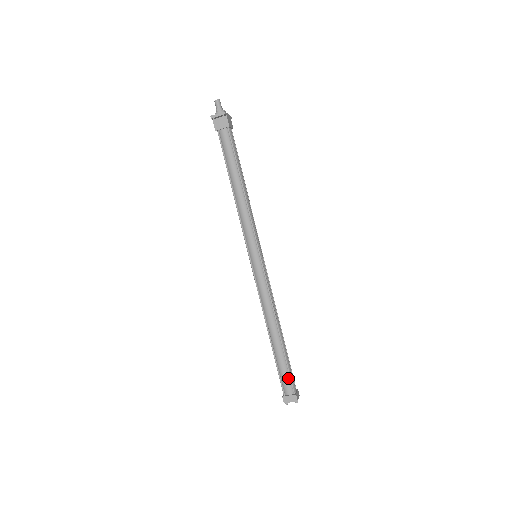
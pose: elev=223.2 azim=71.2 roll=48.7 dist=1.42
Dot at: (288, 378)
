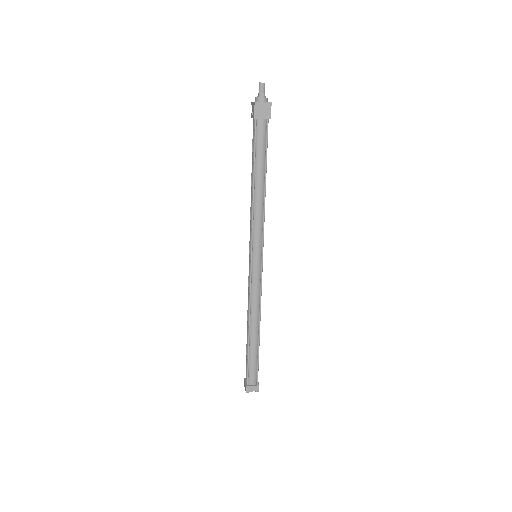
Dot at: (256, 371)
